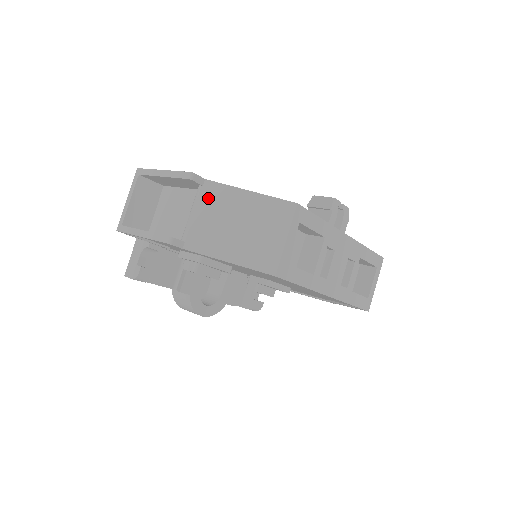
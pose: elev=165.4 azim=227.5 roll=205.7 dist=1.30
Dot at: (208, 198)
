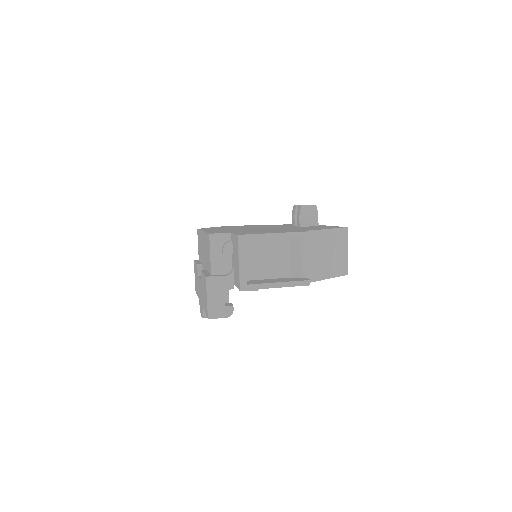
Dot at: (310, 243)
